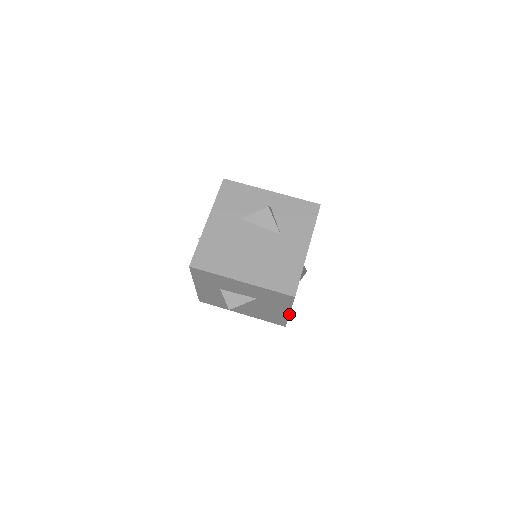
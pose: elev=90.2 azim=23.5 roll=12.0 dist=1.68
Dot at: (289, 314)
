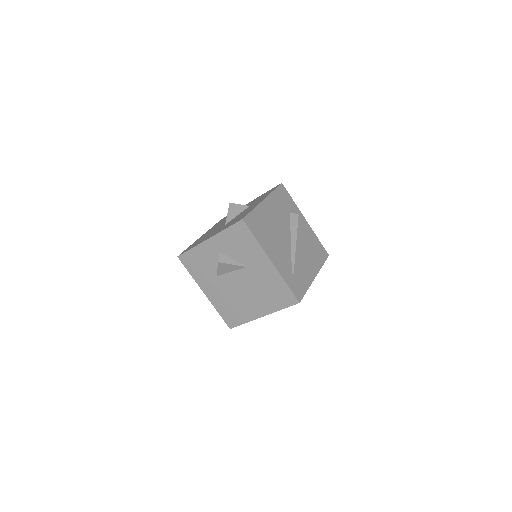
Dot at: occluded
